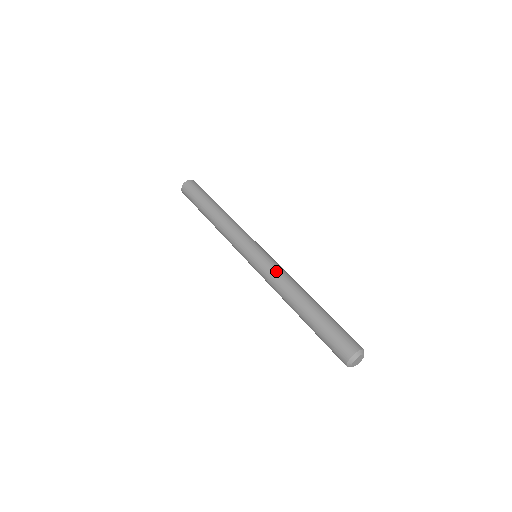
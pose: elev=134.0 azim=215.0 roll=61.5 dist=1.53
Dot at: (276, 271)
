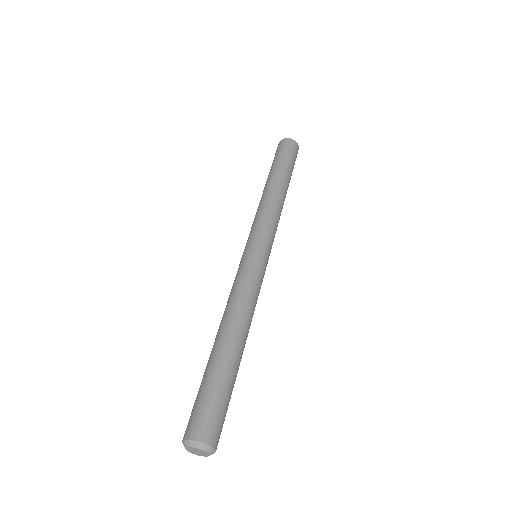
Dot at: (234, 286)
